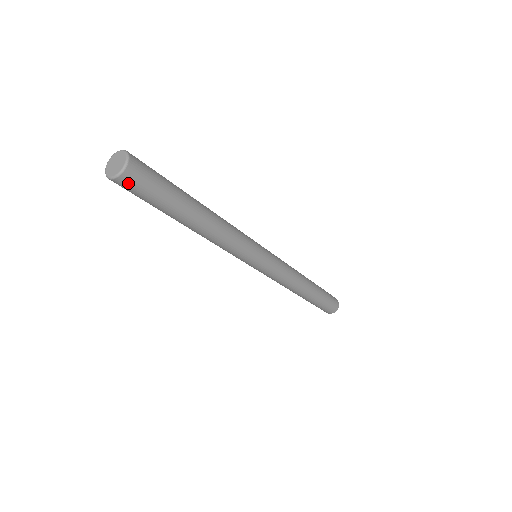
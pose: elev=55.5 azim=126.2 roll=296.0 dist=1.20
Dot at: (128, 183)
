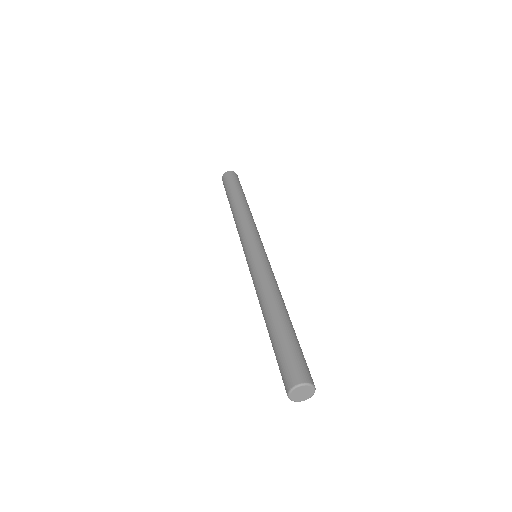
Dot at: occluded
